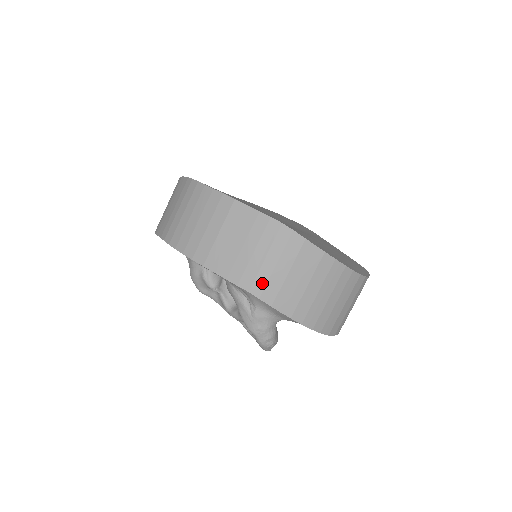
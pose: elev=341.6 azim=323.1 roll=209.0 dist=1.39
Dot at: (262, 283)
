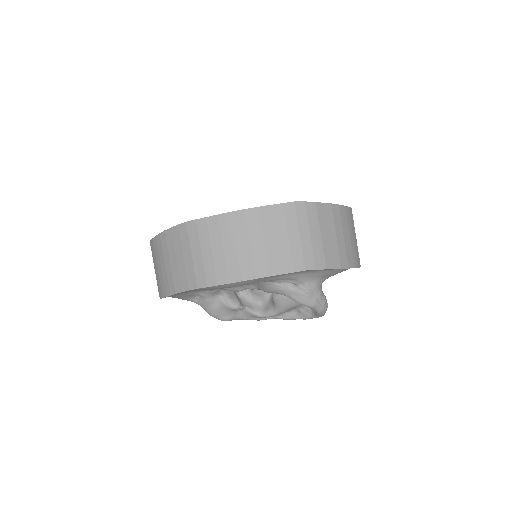
Dot at: (310, 256)
